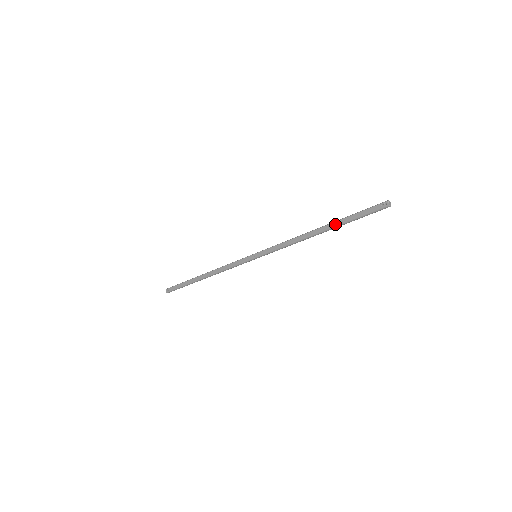
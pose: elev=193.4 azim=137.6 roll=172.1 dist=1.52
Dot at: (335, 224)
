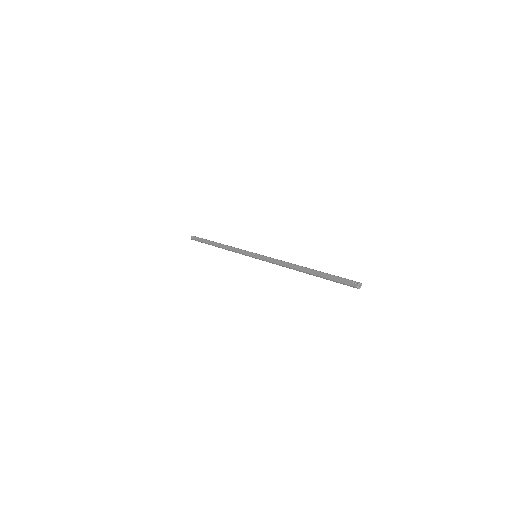
Dot at: (316, 272)
